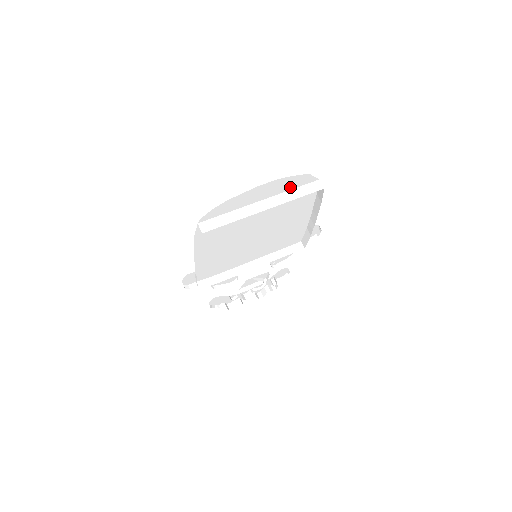
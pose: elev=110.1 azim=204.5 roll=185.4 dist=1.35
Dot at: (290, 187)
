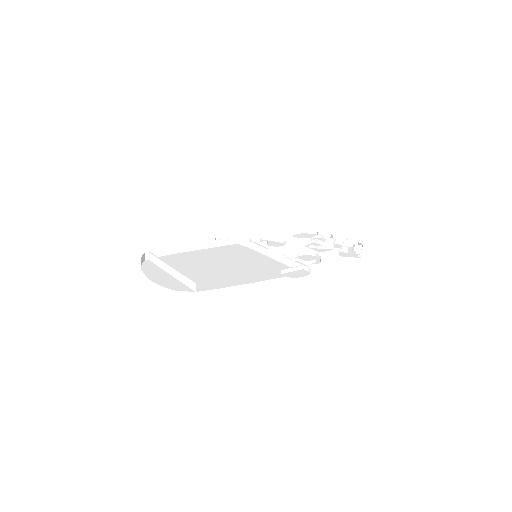
Dot at: occluded
